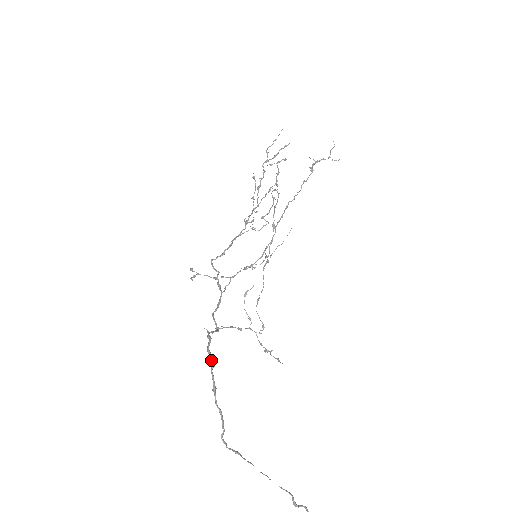
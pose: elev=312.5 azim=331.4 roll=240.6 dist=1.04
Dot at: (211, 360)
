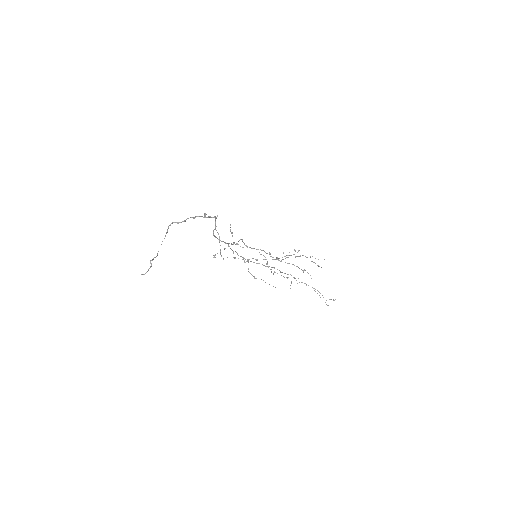
Dot at: occluded
